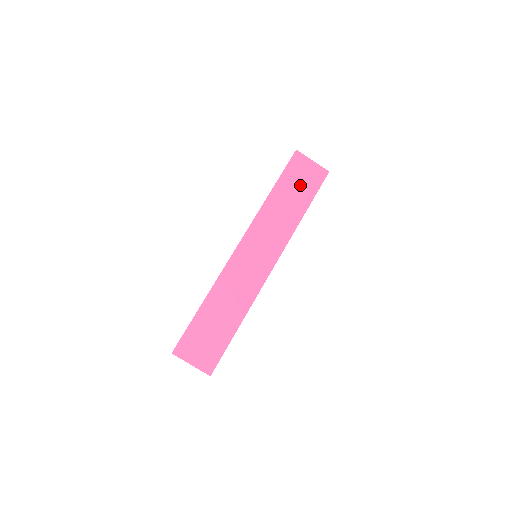
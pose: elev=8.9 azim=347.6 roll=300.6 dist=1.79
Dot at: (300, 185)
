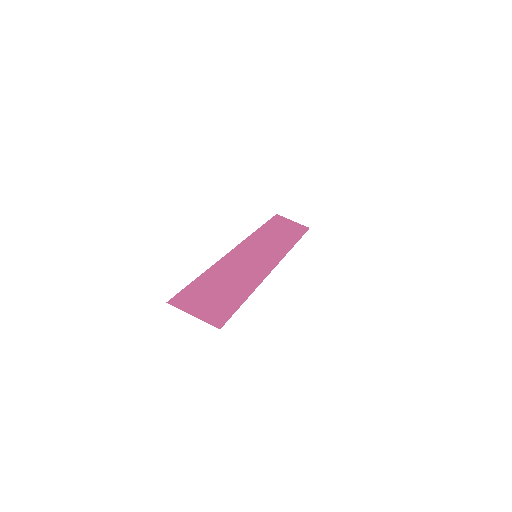
Dot at: (286, 229)
